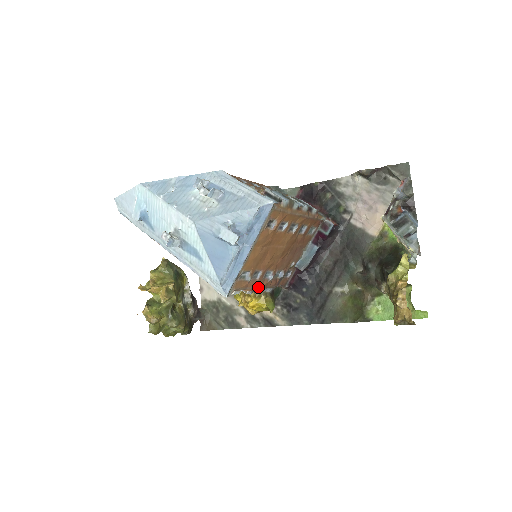
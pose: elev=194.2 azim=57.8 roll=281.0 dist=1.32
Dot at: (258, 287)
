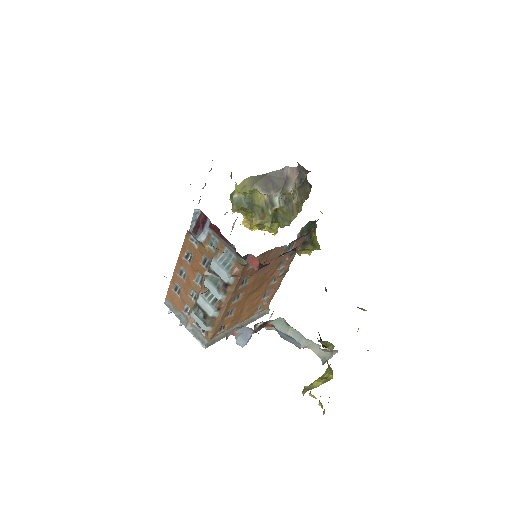
Dot at: (281, 281)
